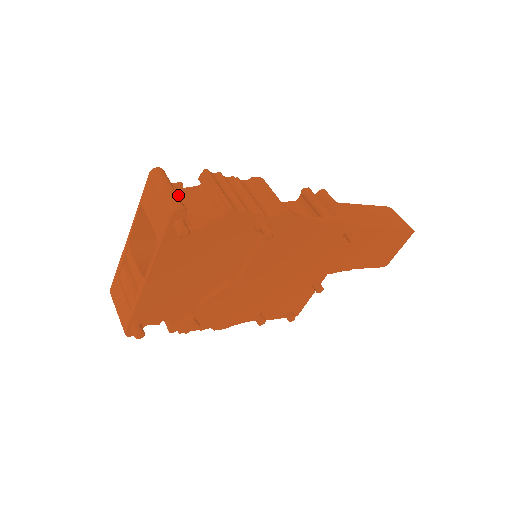
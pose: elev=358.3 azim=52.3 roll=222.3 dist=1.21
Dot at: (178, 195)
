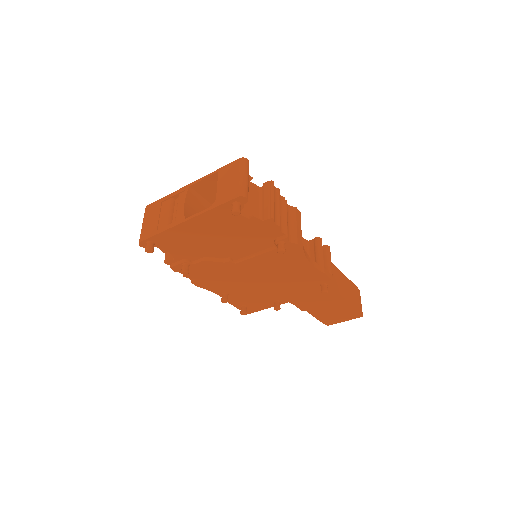
Dot at: occluded
